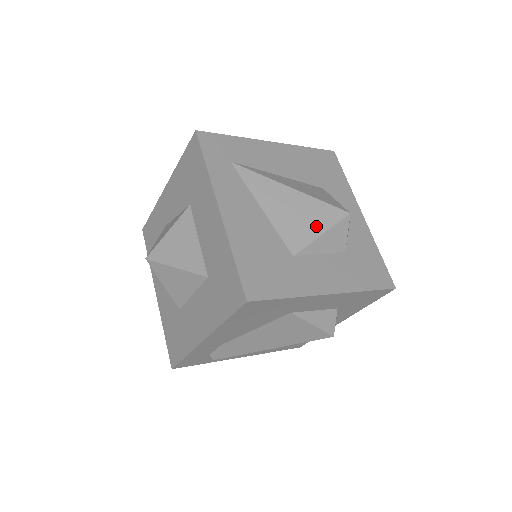
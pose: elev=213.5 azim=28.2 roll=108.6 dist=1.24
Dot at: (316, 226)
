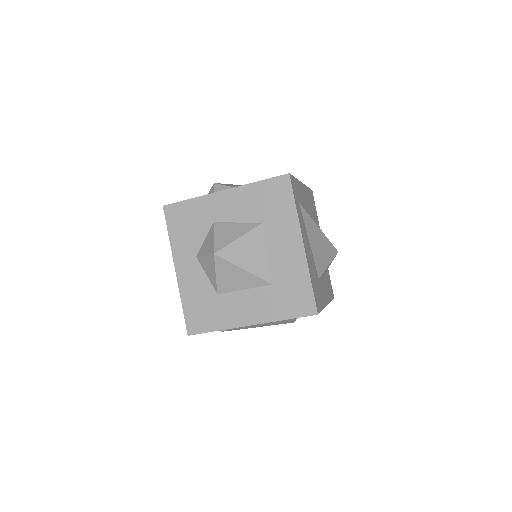
Dot at: (327, 259)
